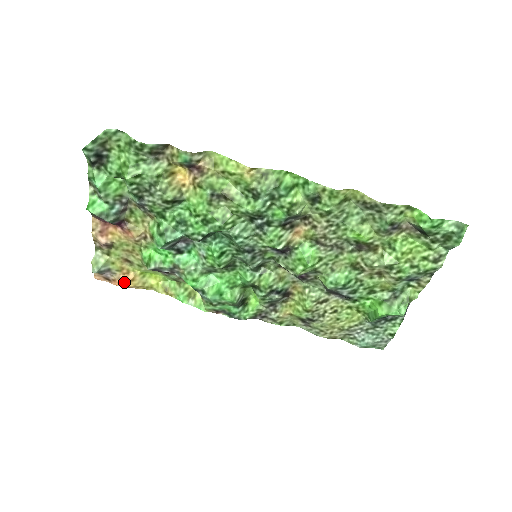
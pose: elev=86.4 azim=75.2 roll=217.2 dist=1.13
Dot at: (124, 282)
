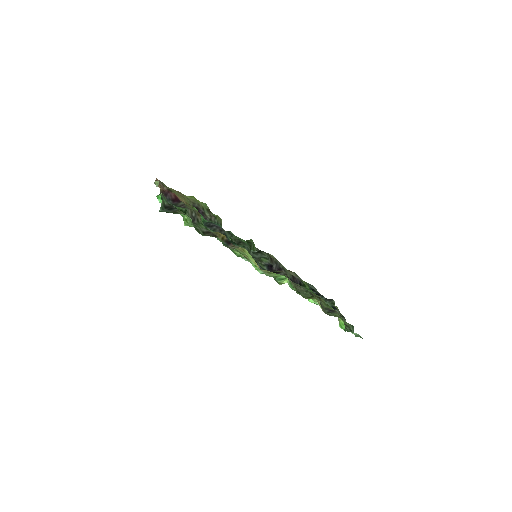
Dot at: occluded
